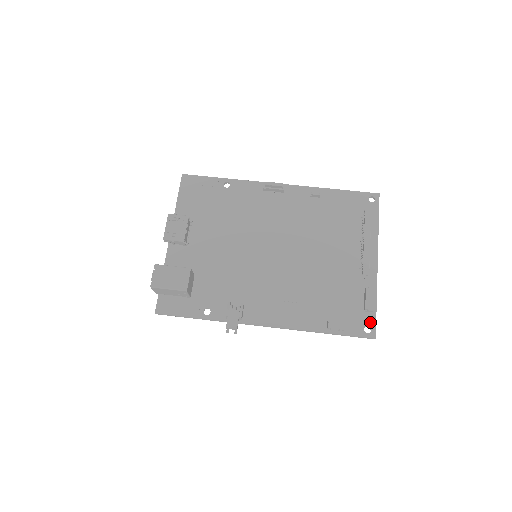
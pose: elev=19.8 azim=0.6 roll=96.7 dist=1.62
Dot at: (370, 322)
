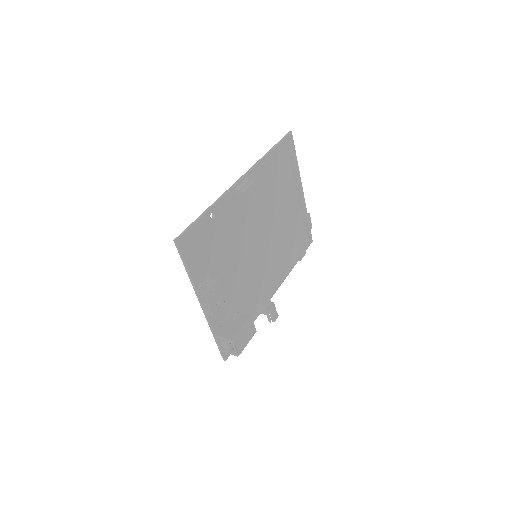
Dot at: (309, 234)
